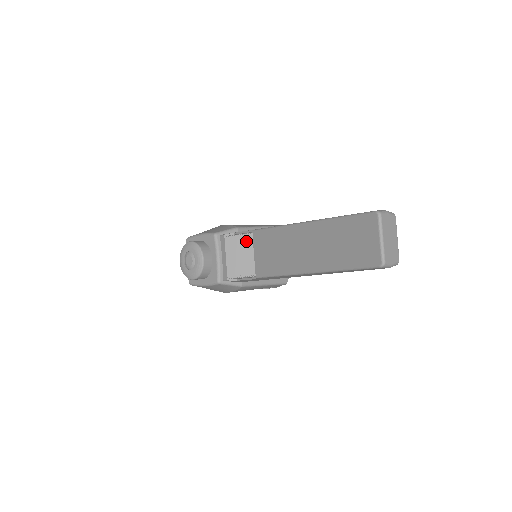
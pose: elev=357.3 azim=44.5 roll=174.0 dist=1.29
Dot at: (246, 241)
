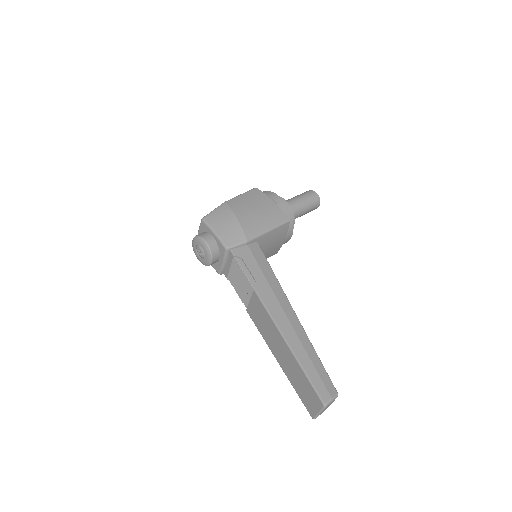
Dot at: (247, 286)
